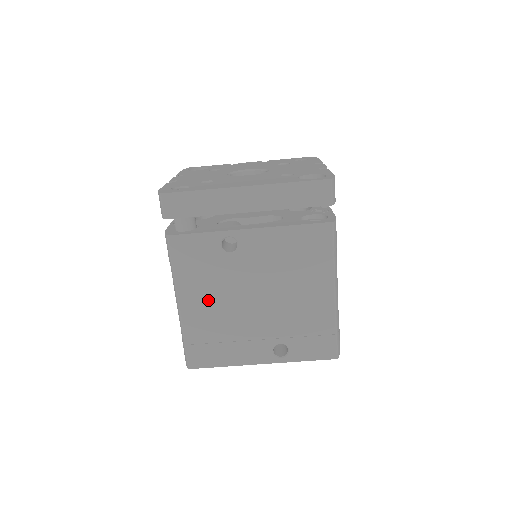
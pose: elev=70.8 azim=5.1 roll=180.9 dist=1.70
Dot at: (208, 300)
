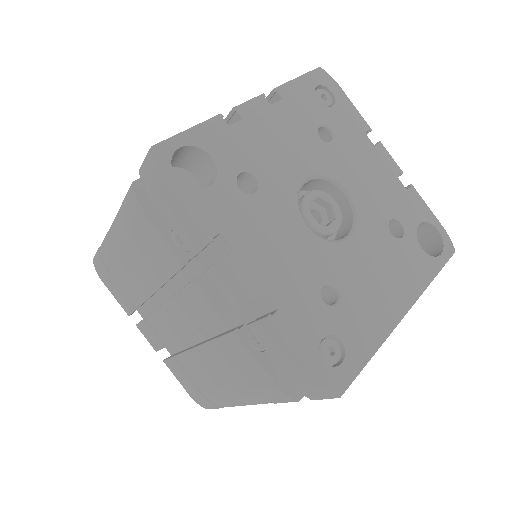
Dot at: occluded
